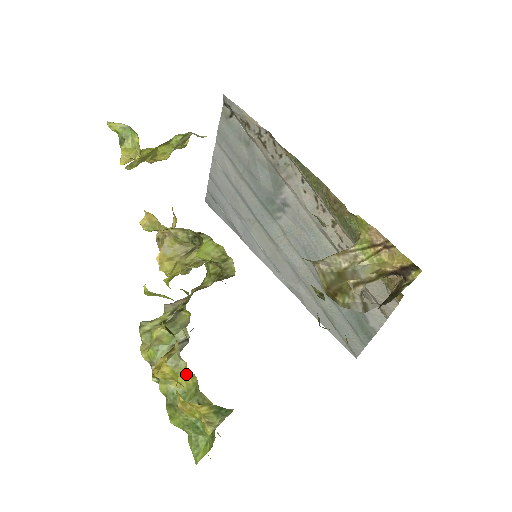
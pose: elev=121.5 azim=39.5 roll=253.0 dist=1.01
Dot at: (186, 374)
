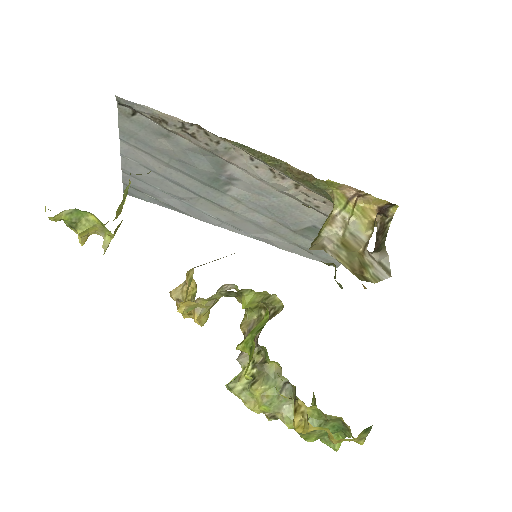
Dot at: occluded
